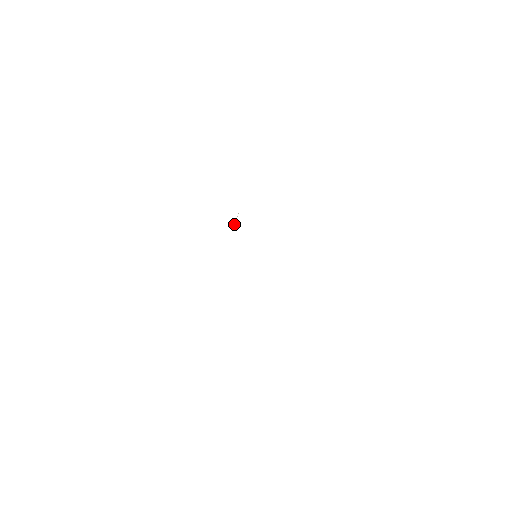
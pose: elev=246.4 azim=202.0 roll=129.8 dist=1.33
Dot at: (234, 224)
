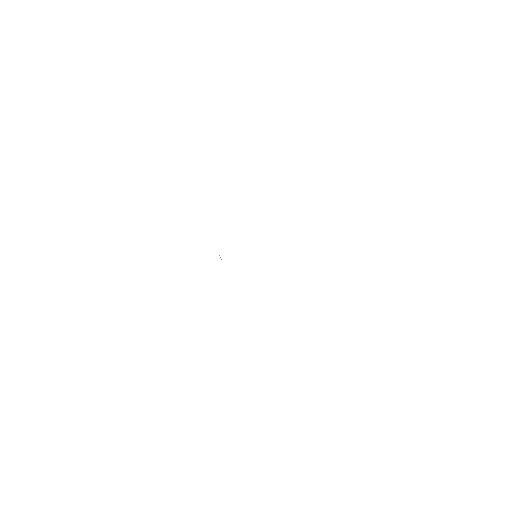
Dot at: (221, 259)
